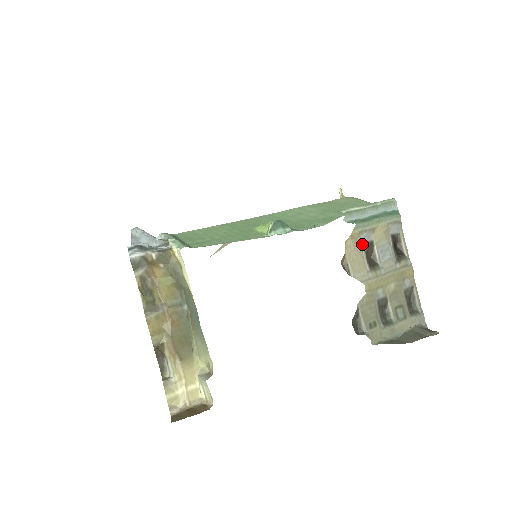
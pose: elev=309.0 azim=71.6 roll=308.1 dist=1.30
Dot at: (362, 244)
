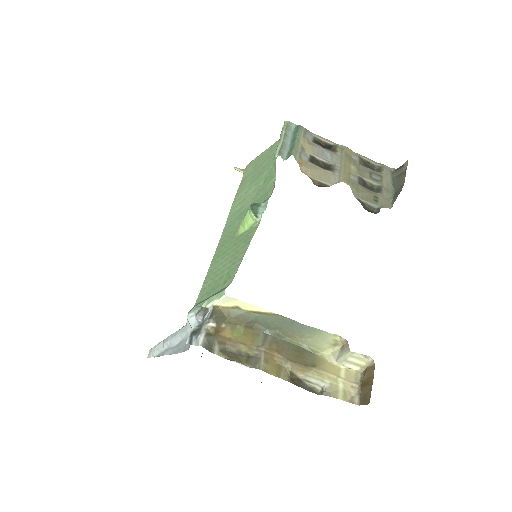
Dot at: (309, 163)
